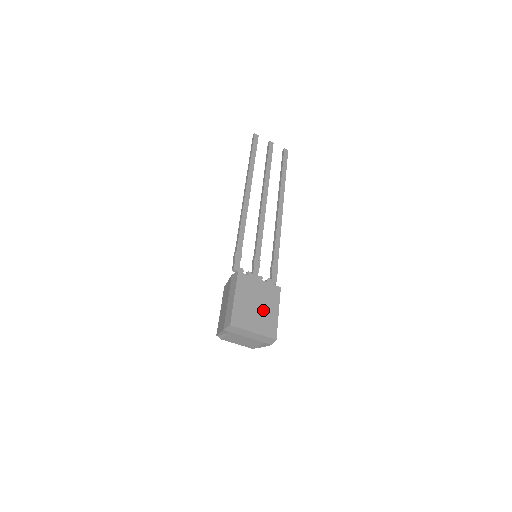
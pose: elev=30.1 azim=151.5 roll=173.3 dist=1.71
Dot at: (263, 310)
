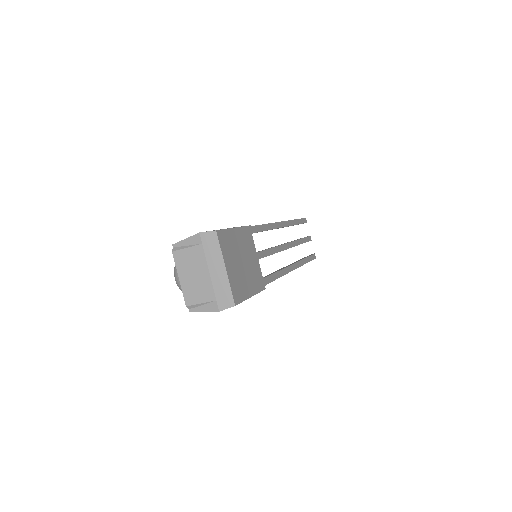
Dot at: (244, 273)
